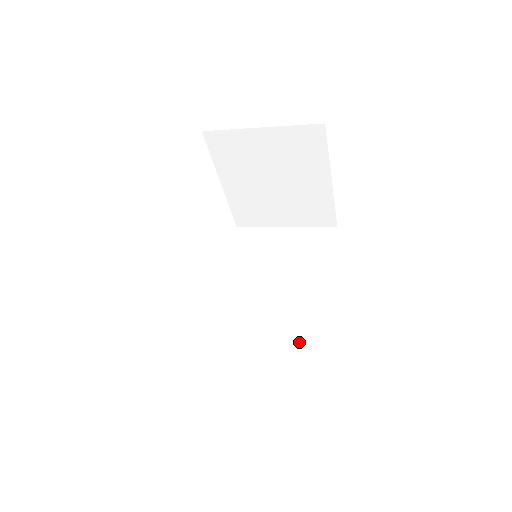
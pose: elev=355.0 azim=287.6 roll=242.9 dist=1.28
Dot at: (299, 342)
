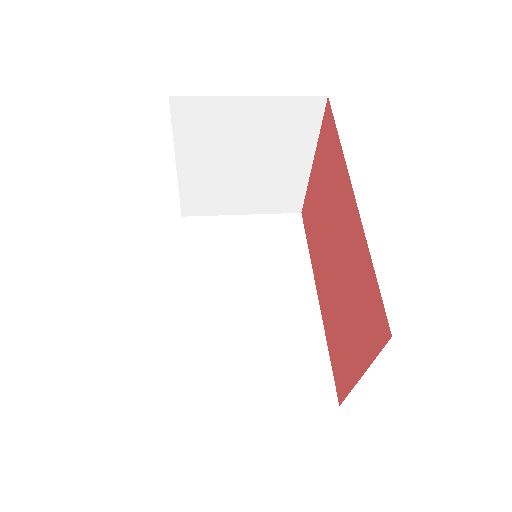
Dot at: (302, 349)
